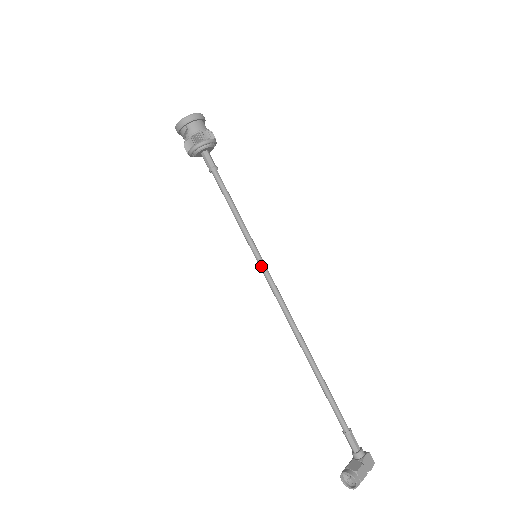
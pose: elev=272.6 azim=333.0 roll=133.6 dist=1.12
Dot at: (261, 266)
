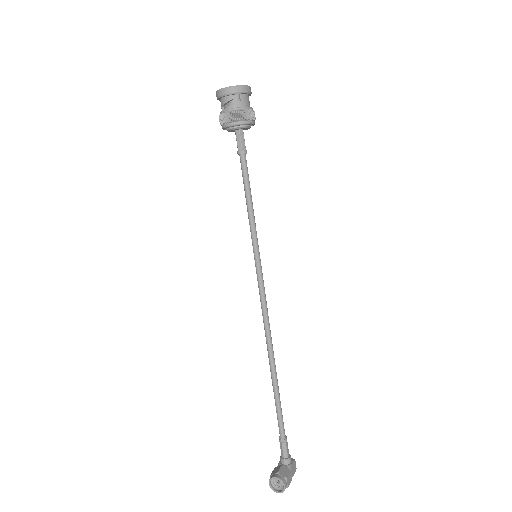
Dot at: (258, 268)
